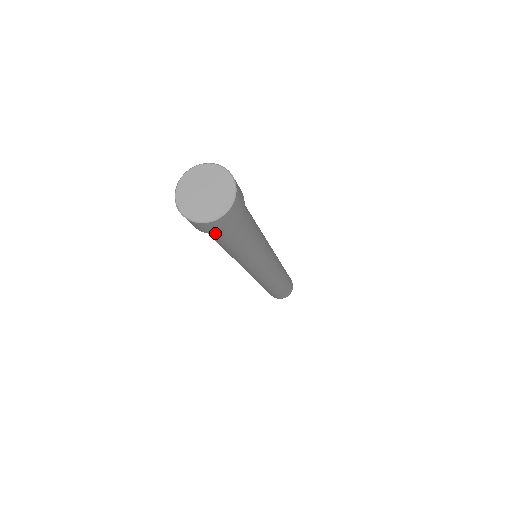
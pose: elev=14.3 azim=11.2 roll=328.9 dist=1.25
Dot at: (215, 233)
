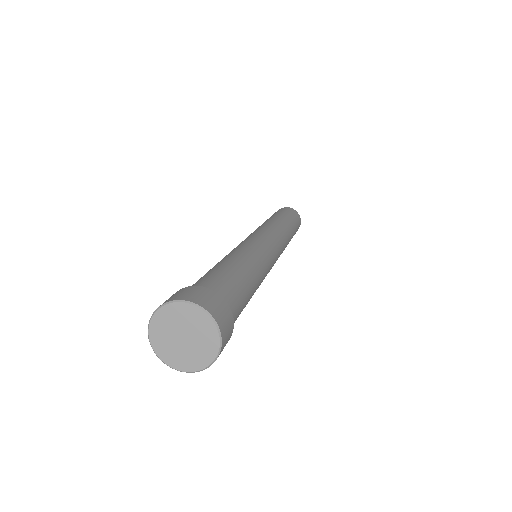
Dot at: occluded
